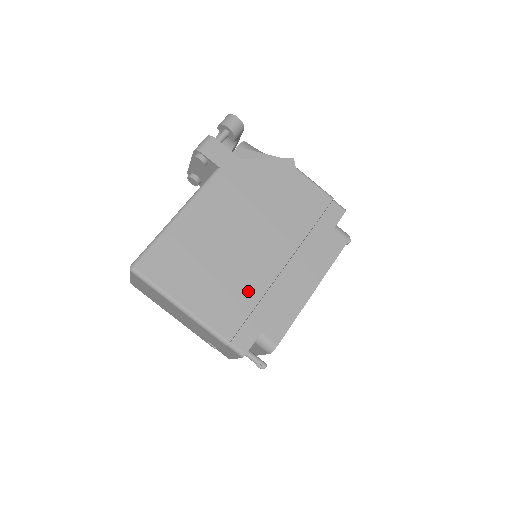
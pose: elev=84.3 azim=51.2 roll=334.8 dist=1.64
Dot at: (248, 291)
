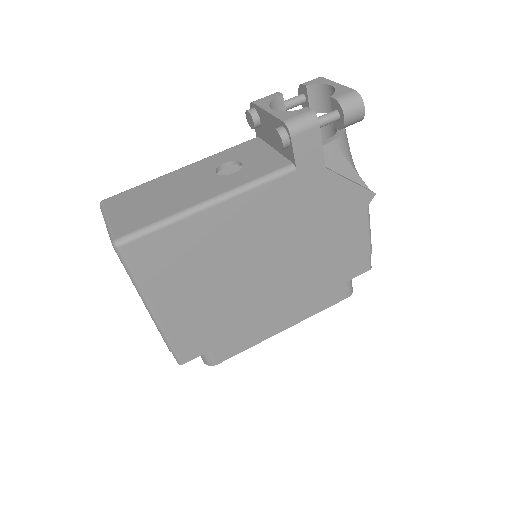
Dot at: (226, 312)
